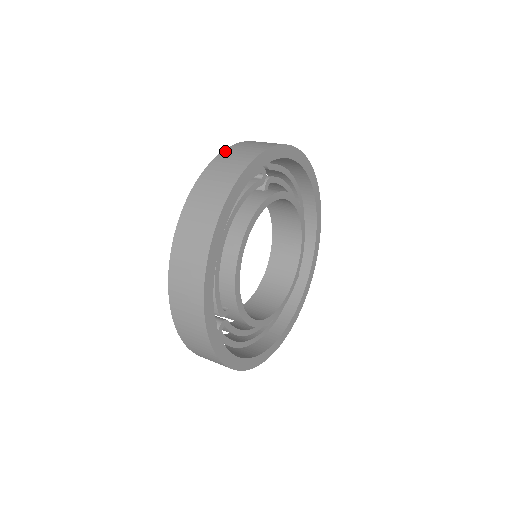
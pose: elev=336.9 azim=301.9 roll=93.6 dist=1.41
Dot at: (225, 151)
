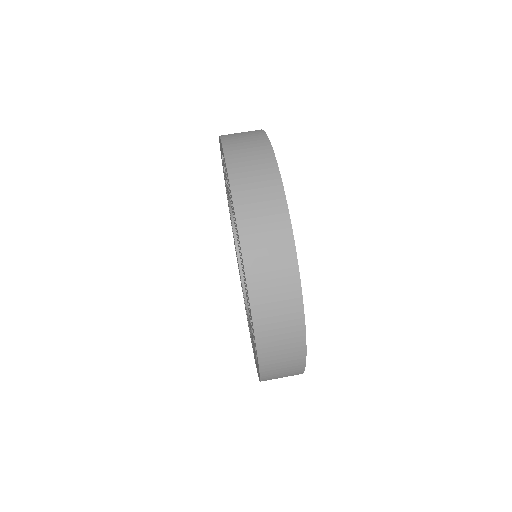
Dot at: (262, 362)
